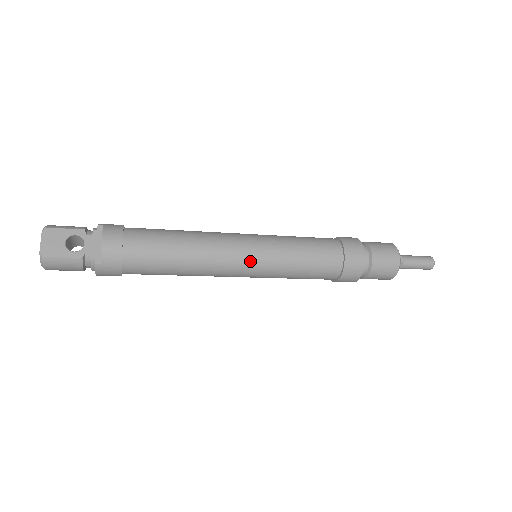
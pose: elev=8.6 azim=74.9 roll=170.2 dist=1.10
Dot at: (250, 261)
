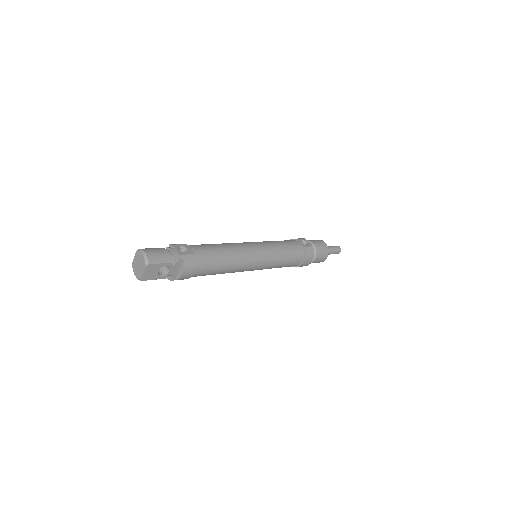
Dot at: occluded
